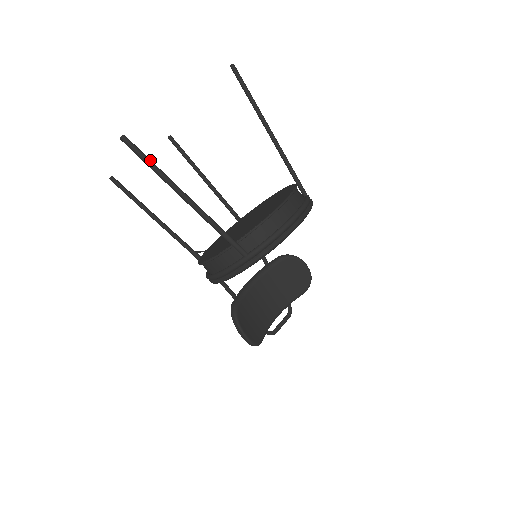
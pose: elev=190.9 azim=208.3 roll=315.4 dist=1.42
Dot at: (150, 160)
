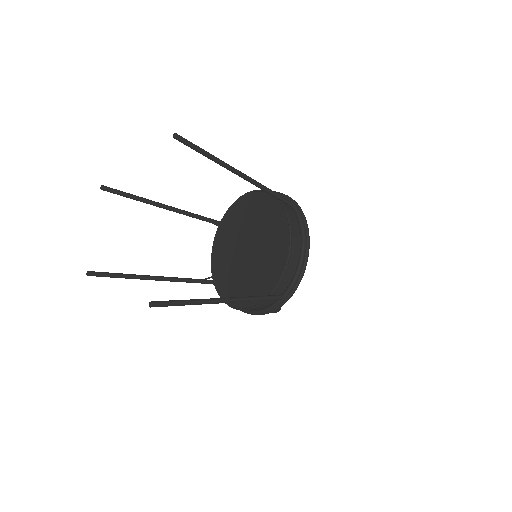
Dot at: (183, 301)
